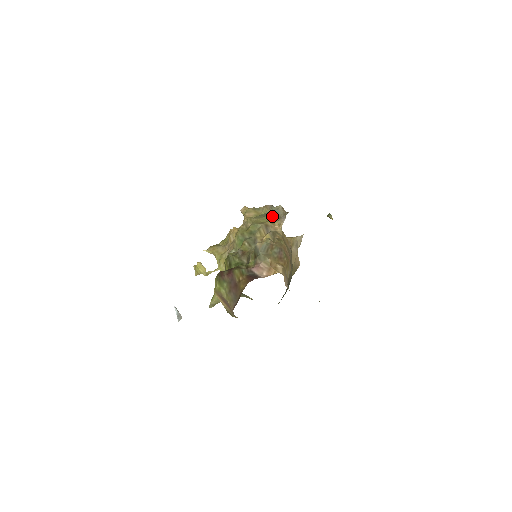
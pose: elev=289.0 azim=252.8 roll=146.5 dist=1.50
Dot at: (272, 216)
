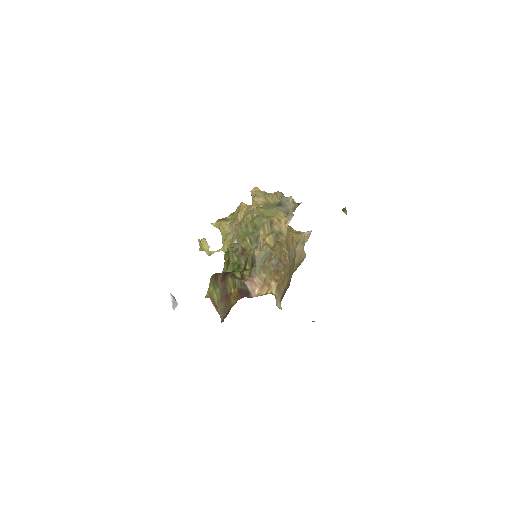
Dot at: (280, 209)
